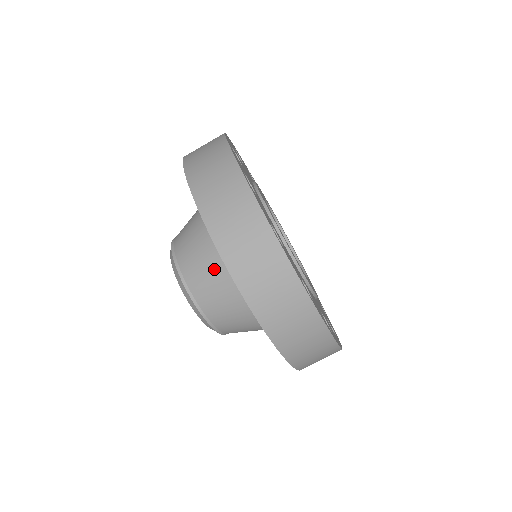
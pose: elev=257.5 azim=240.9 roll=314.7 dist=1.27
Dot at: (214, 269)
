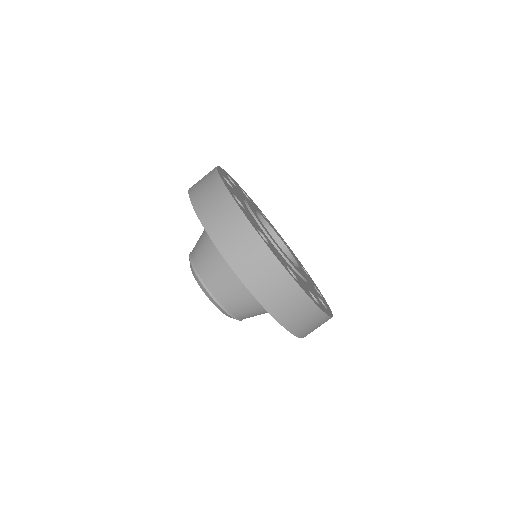
Dot at: (258, 309)
